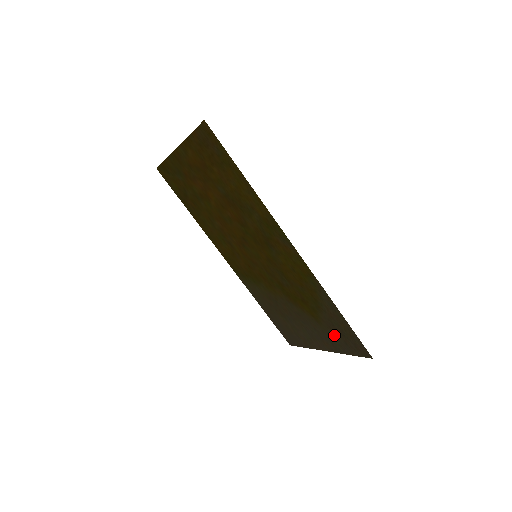
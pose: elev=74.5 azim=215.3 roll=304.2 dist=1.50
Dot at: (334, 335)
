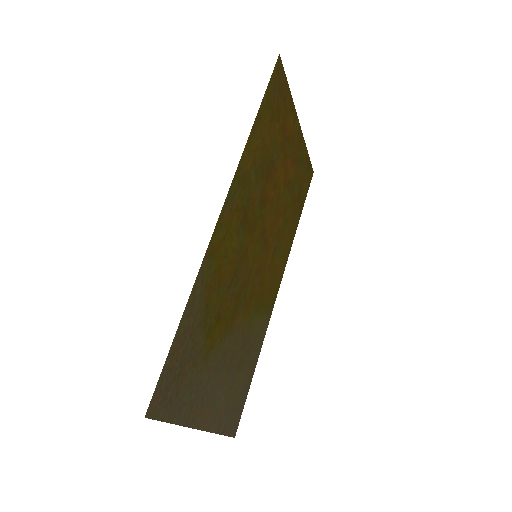
Dot at: (190, 380)
